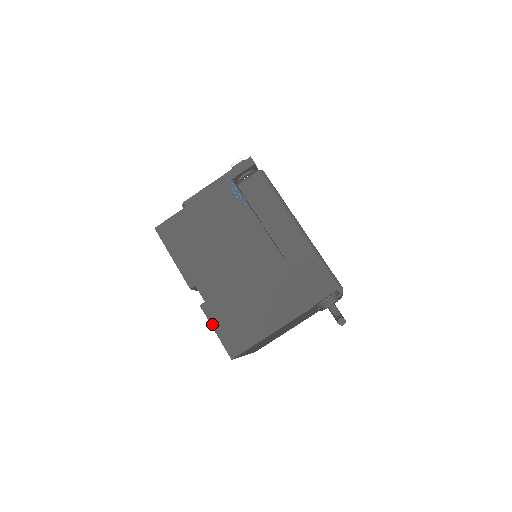
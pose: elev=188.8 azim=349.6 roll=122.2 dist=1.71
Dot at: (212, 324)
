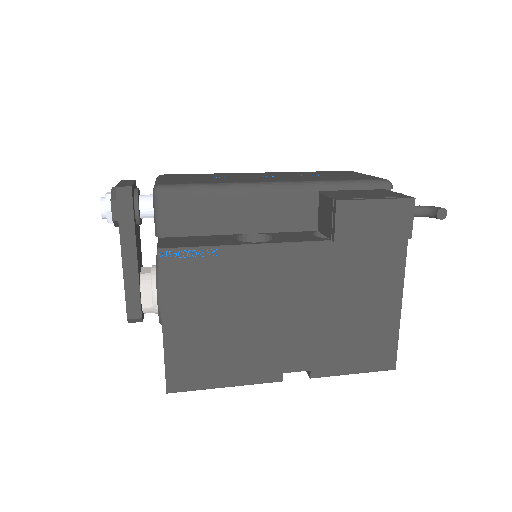
Dot at: (342, 374)
